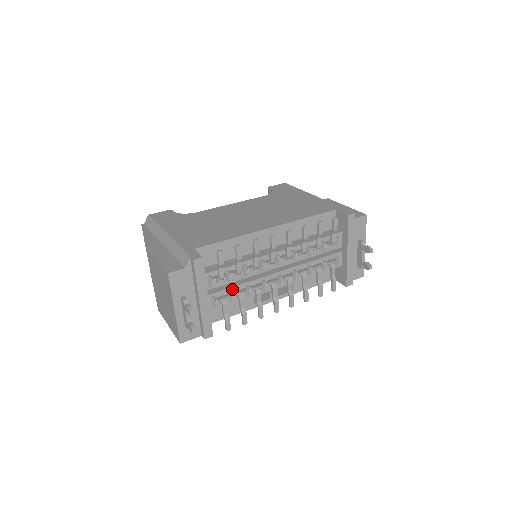
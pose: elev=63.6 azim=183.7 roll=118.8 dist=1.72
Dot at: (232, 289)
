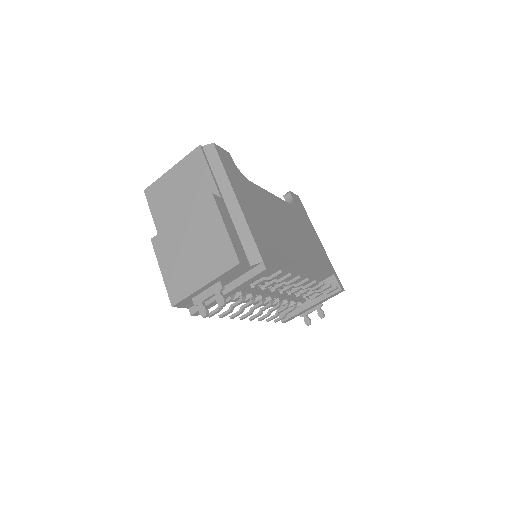
Dot at: (244, 290)
